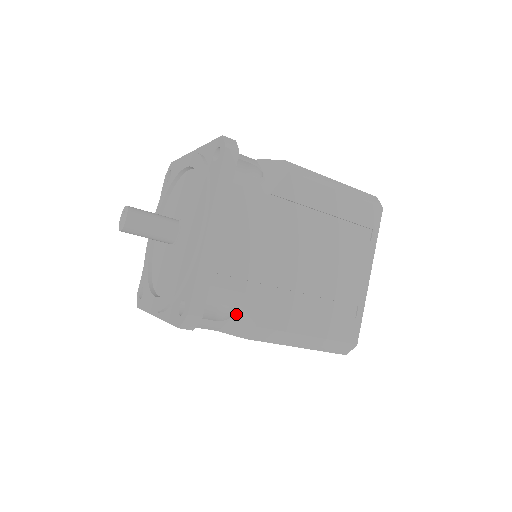
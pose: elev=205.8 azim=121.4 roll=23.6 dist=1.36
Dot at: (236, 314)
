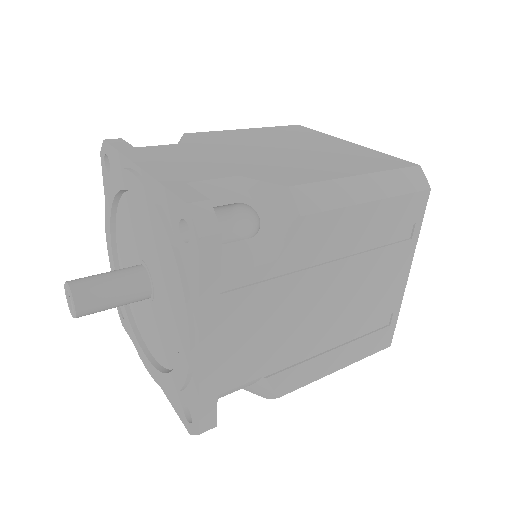
Dot at: (252, 386)
